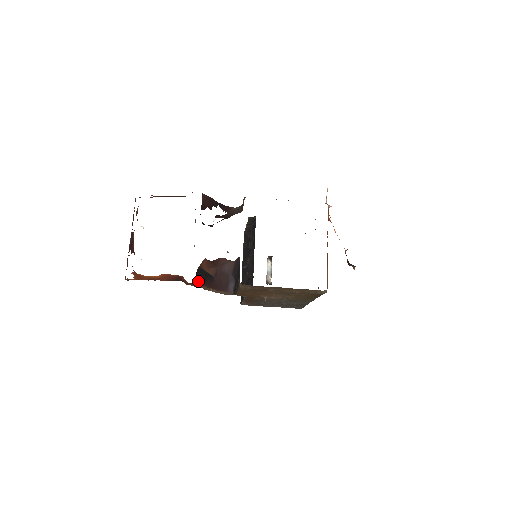
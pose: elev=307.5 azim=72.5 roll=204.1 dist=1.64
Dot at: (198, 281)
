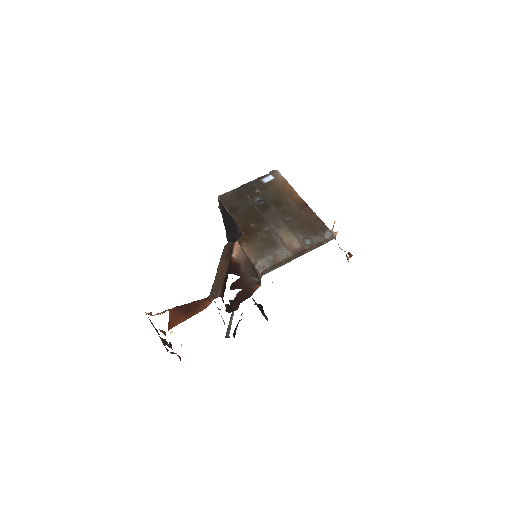
Dot at: (234, 336)
